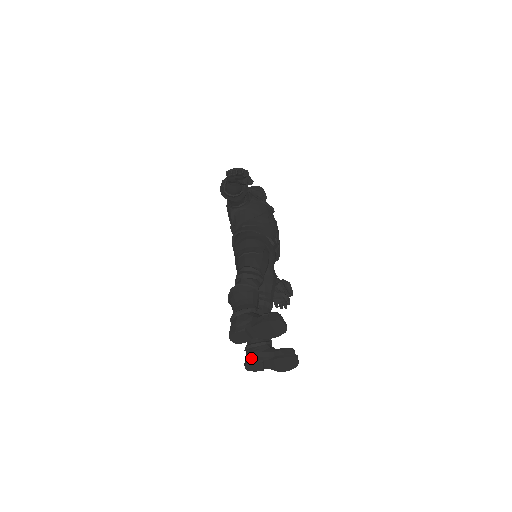
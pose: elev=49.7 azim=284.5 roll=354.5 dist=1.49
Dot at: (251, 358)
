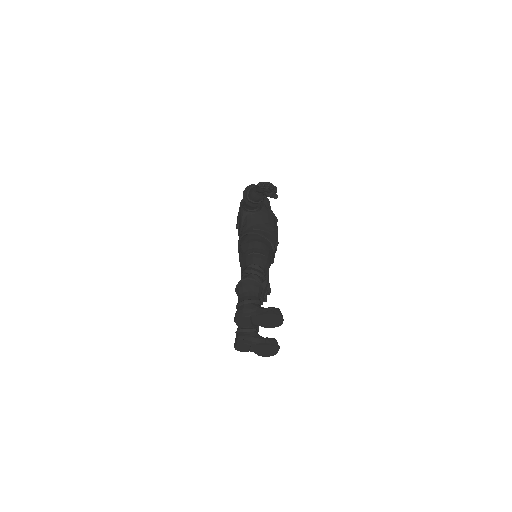
Dot at: (242, 340)
